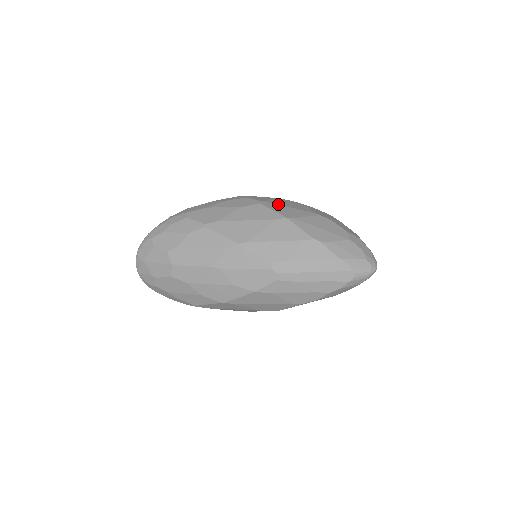
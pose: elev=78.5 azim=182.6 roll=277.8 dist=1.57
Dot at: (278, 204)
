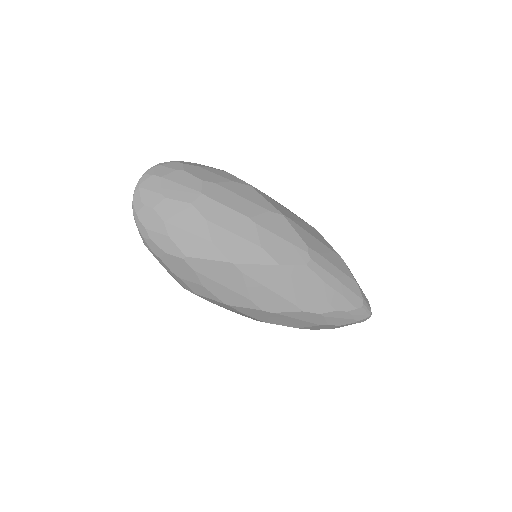
Dot at: occluded
